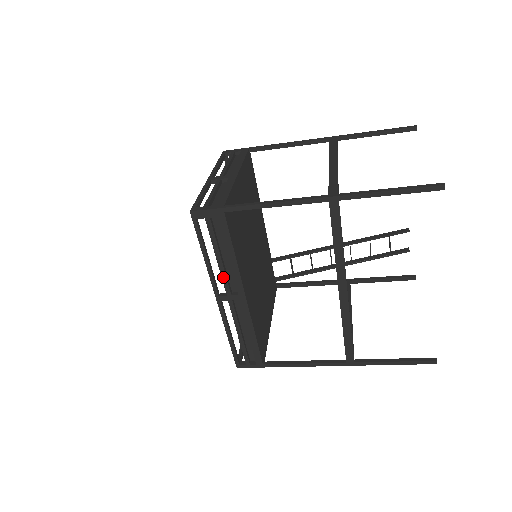
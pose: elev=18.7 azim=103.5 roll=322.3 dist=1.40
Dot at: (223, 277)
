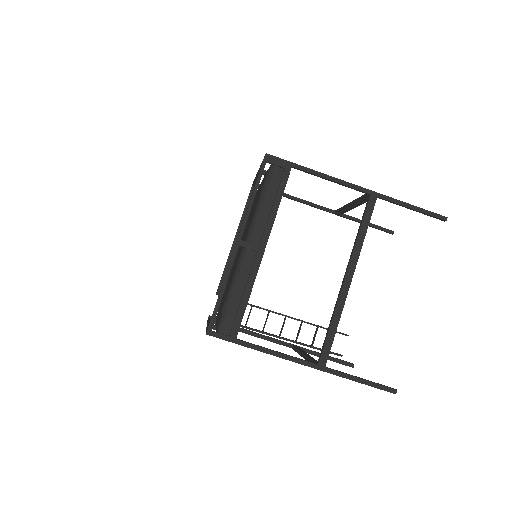
Dot at: (256, 222)
